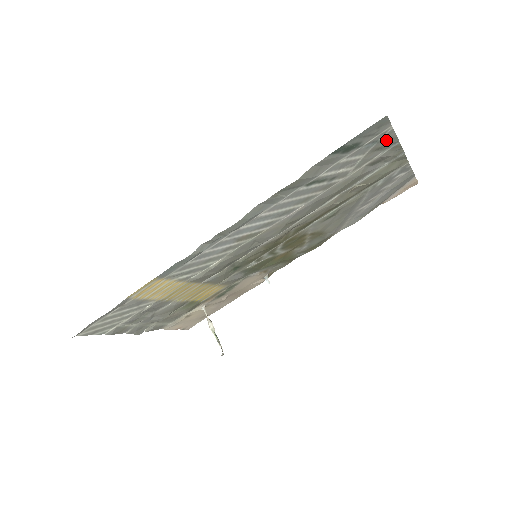
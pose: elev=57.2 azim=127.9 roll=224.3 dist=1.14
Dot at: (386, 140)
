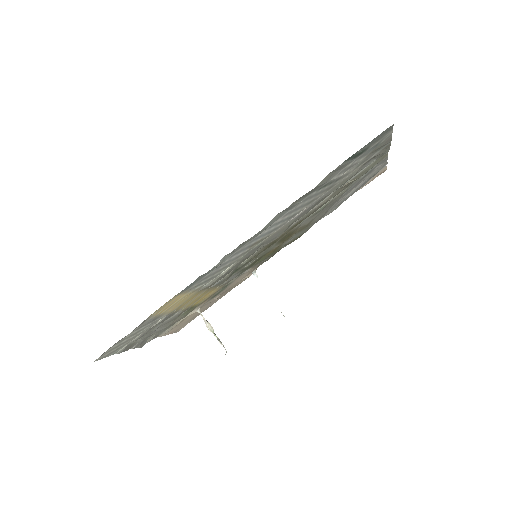
Dot at: (384, 142)
